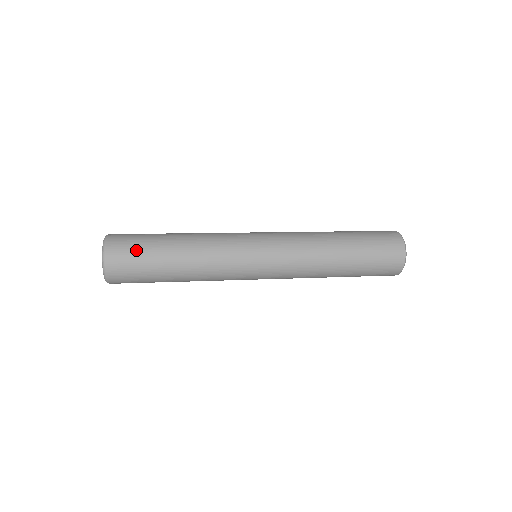
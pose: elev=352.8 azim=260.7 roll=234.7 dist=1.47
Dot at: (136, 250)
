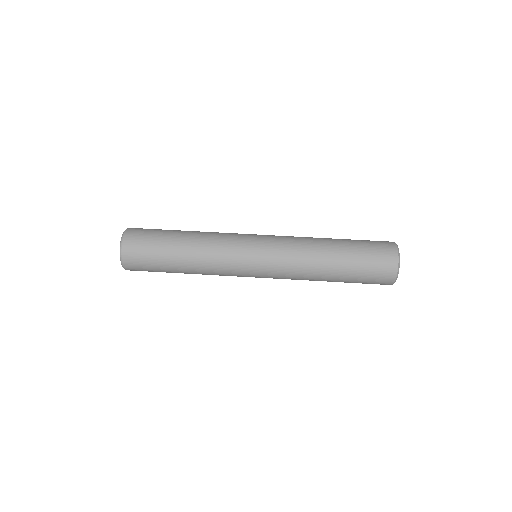
Dot at: occluded
